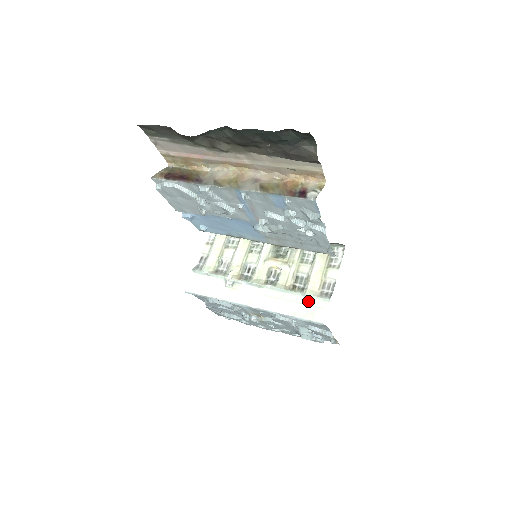
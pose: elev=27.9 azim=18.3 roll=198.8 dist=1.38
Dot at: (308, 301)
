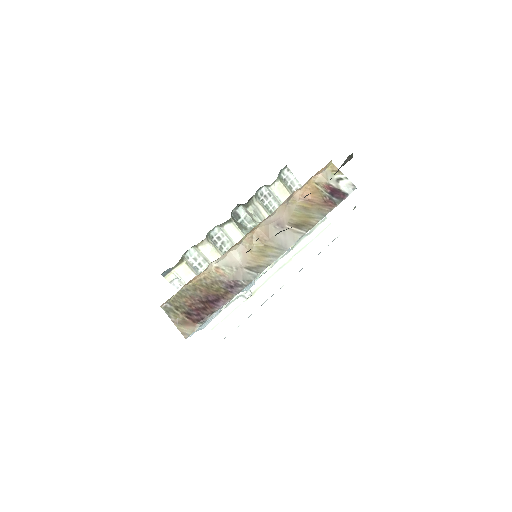
Dot at: (313, 235)
